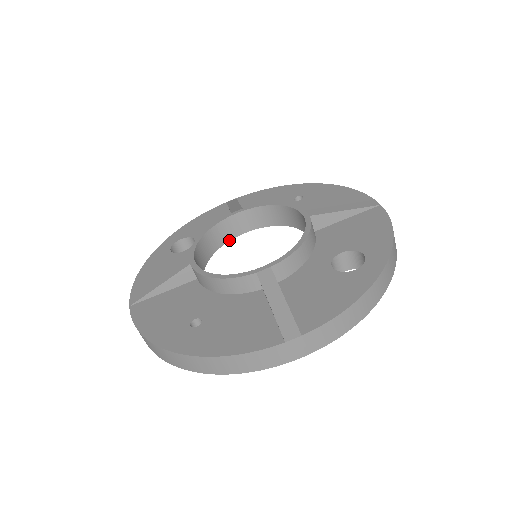
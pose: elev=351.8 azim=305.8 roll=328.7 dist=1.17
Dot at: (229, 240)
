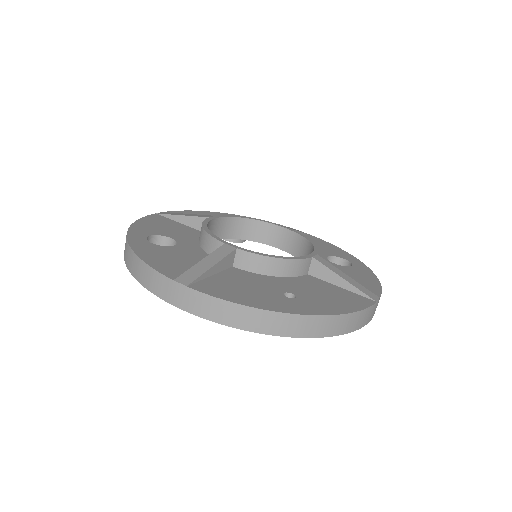
Dot at: occluded
